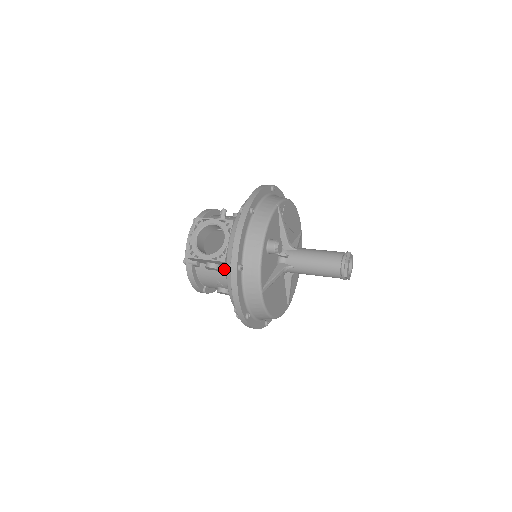
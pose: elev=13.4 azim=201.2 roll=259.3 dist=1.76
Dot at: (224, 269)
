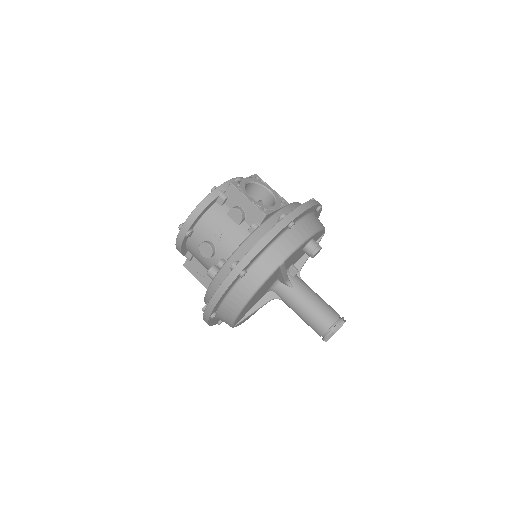
Dot at: (244, 226)
